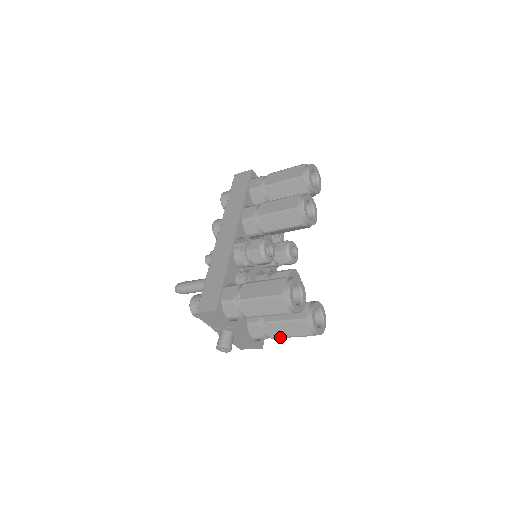
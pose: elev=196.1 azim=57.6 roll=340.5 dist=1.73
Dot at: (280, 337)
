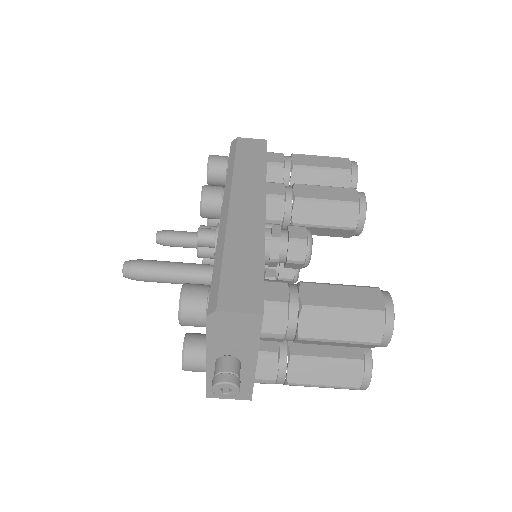
Dot at: (306, 384)
